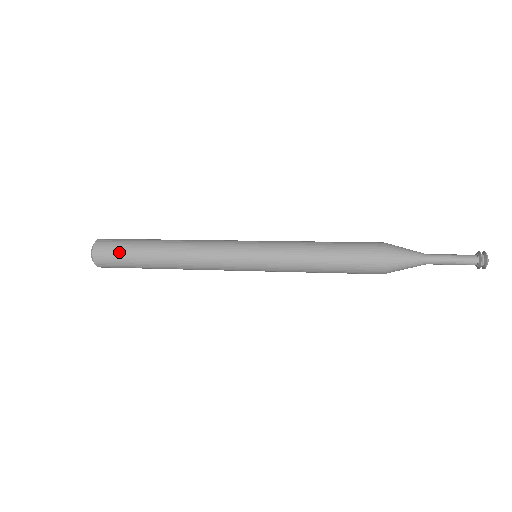
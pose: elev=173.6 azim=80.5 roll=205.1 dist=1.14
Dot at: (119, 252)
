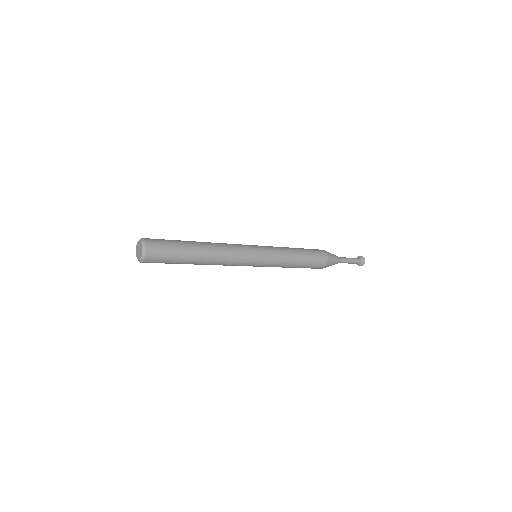
Dot at: (169, 253)
